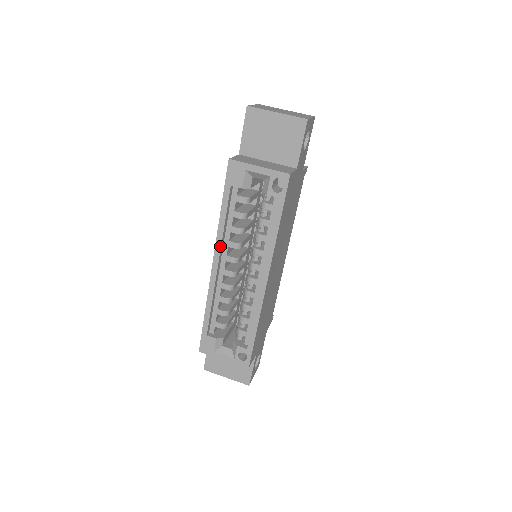
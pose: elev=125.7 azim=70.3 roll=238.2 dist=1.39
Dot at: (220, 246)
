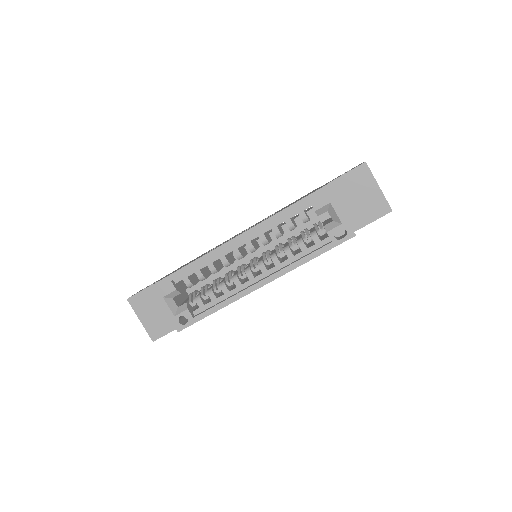
Dot at: (255, 231)
